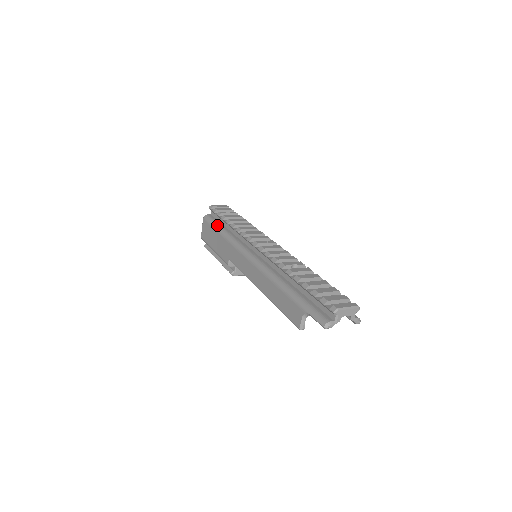
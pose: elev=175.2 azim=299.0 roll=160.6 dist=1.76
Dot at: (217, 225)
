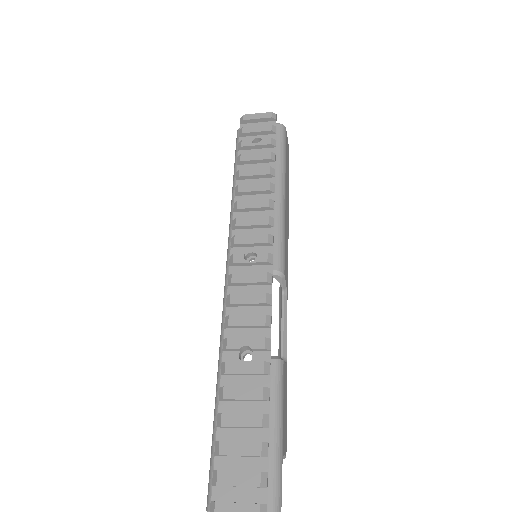
Dot at: (236, 165)
